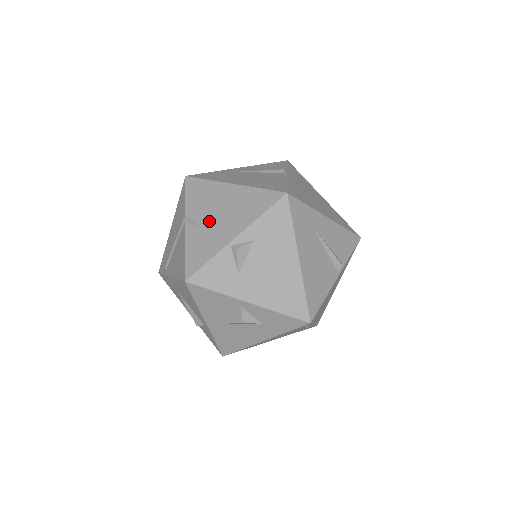
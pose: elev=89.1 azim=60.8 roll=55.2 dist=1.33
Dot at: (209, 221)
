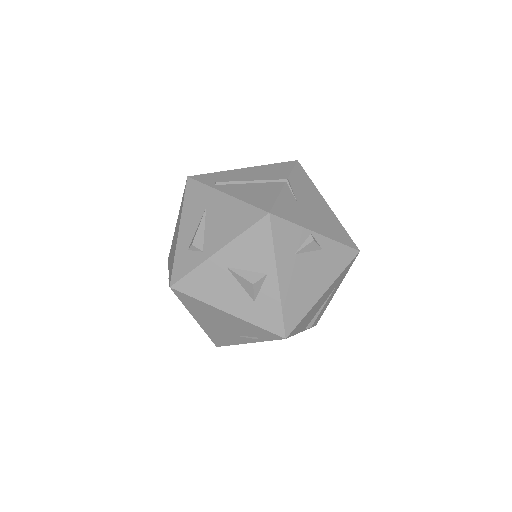
Dot at: (304, 203)
